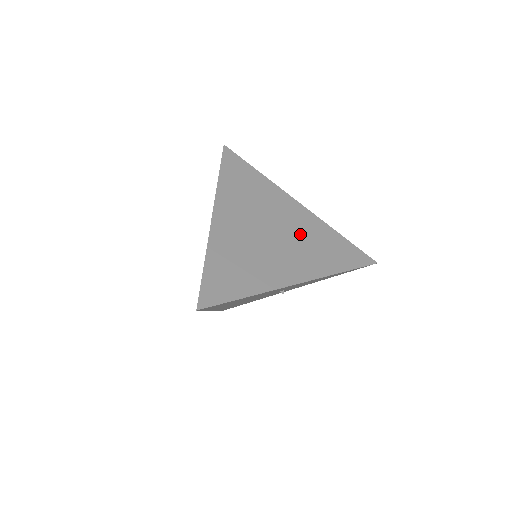
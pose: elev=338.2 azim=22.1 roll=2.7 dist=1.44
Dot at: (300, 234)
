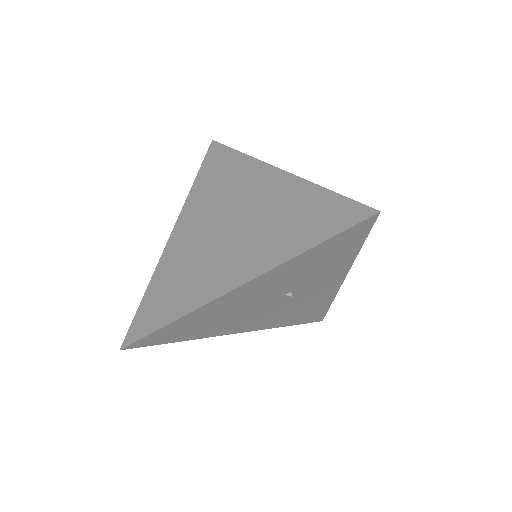
Dot at: (263, 214)
